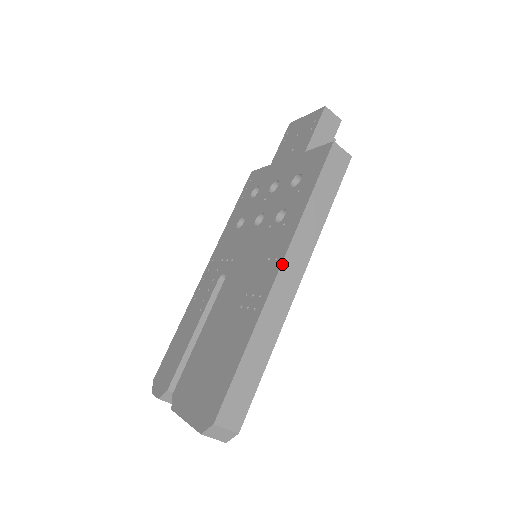
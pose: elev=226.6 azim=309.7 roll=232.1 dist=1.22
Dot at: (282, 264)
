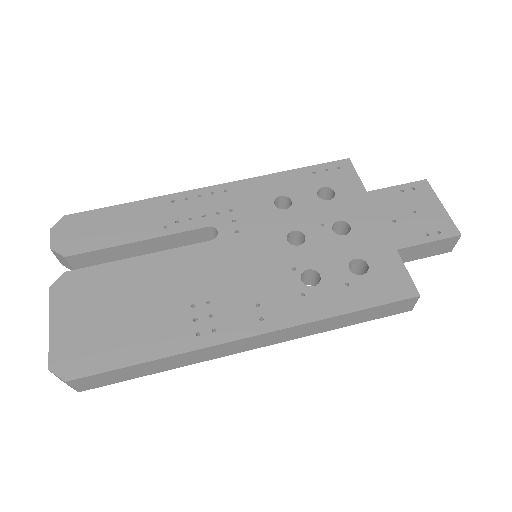
Dot at: (259, 335)
